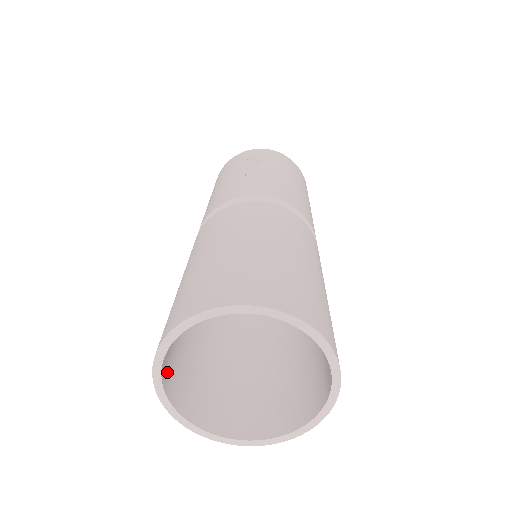
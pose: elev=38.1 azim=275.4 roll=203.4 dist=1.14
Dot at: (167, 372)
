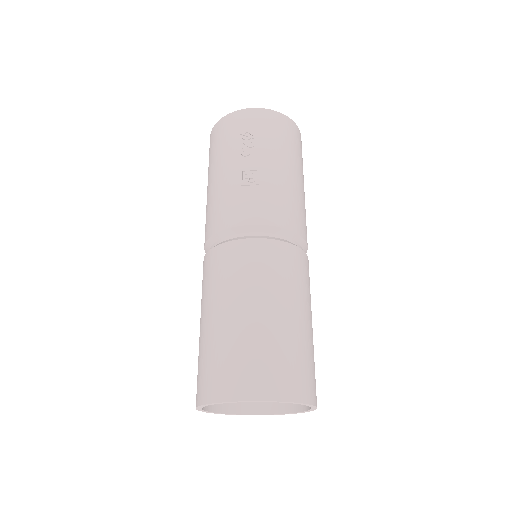
Dot at: occluded
